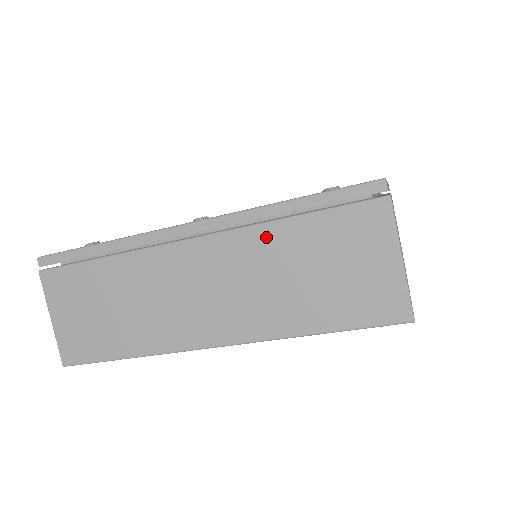
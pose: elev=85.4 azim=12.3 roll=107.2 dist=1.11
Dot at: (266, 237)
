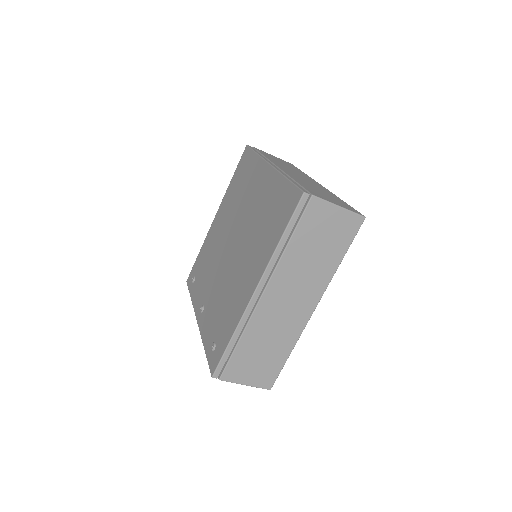
Dot at: occluded
